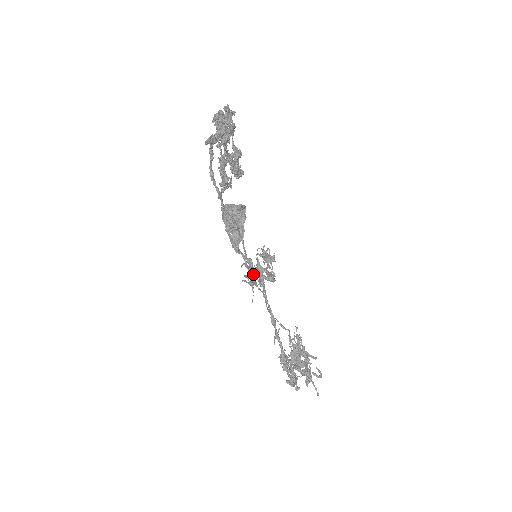
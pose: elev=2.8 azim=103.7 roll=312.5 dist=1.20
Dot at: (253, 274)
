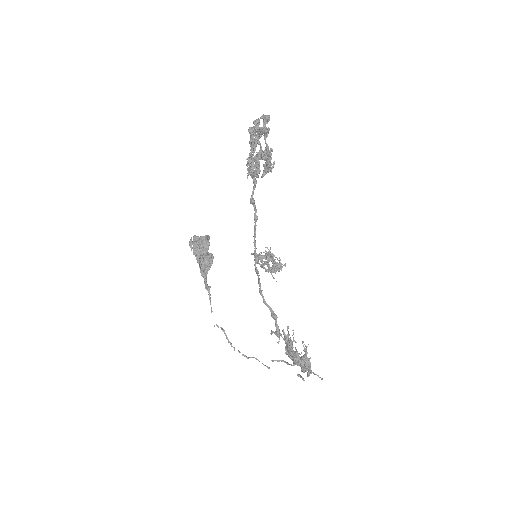
Dot at: occluded
